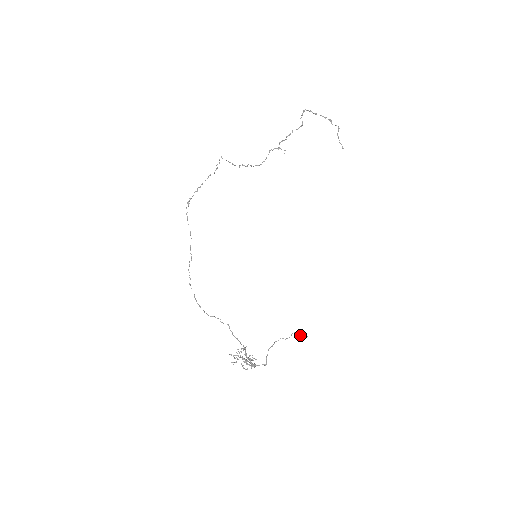
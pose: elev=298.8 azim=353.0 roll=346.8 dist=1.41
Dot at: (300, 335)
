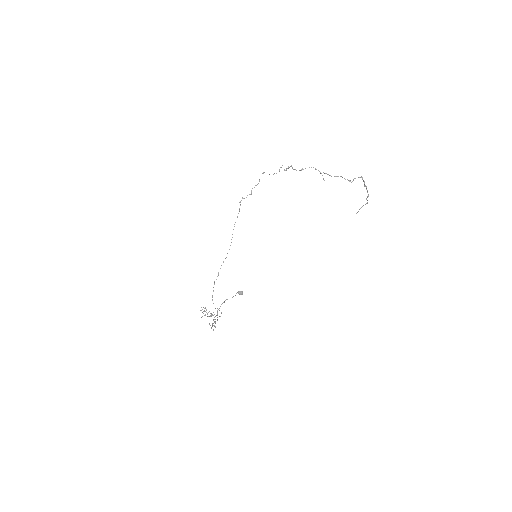
Dot at: (240, 292)
